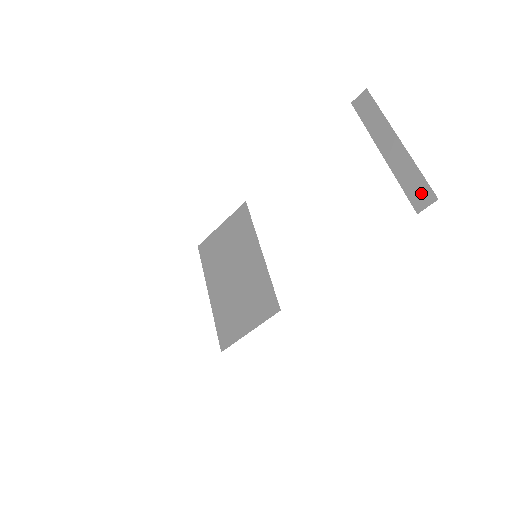
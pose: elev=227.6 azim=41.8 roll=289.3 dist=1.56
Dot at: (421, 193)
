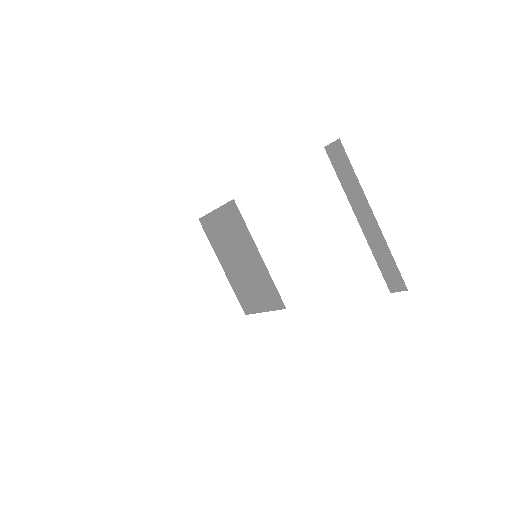
Dot at: (394, 278)
